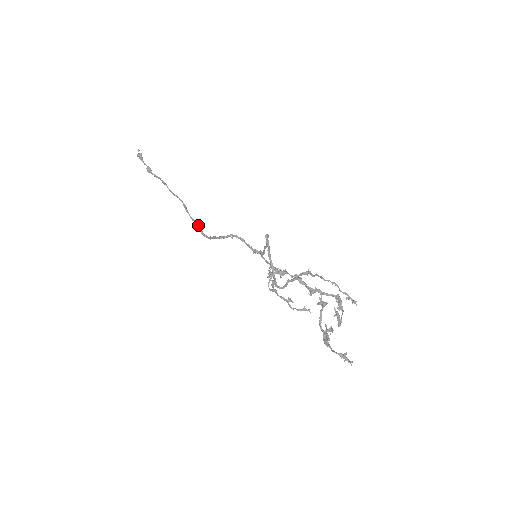
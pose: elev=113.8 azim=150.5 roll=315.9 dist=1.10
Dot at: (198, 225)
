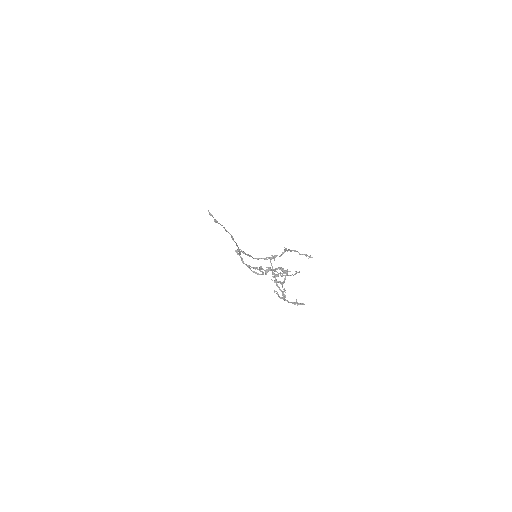
Dot at: (238, 247)
